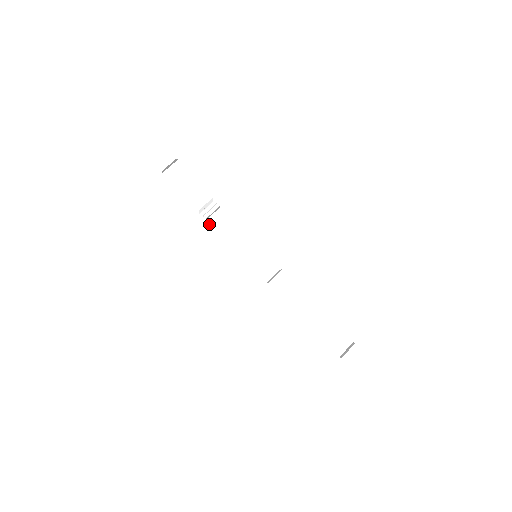
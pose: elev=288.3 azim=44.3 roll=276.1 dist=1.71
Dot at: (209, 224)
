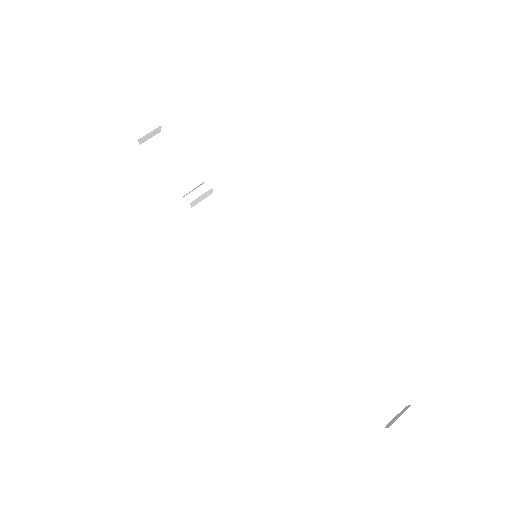
Dot at: (196, 213)
